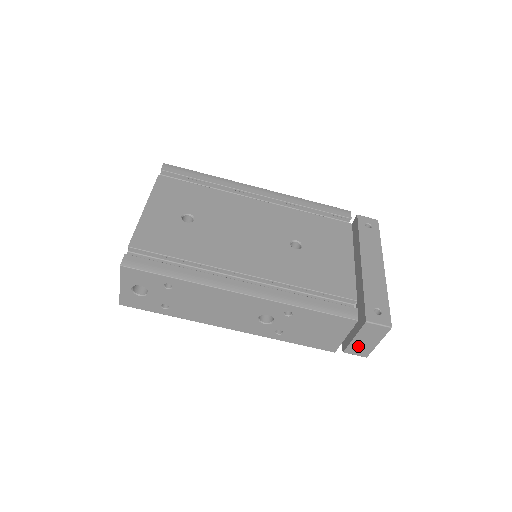
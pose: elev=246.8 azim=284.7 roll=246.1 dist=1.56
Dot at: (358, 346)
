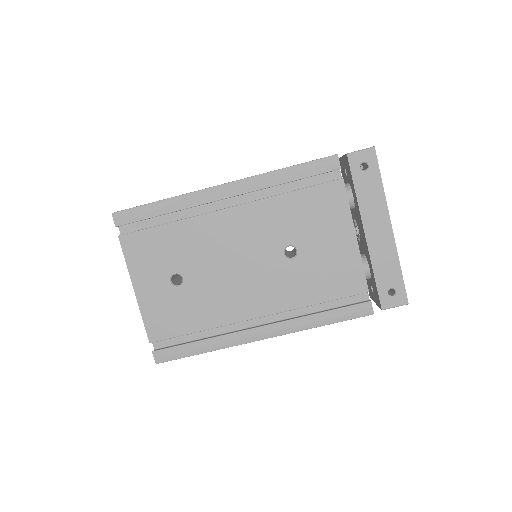
Dot at: occluded
